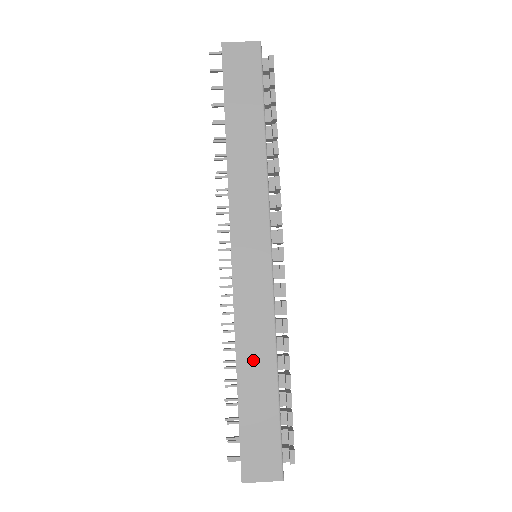
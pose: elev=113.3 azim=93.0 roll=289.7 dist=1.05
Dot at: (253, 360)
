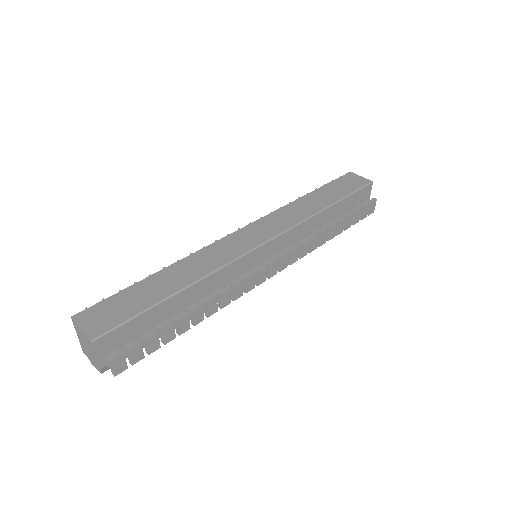
Dot at: (181, 271)
